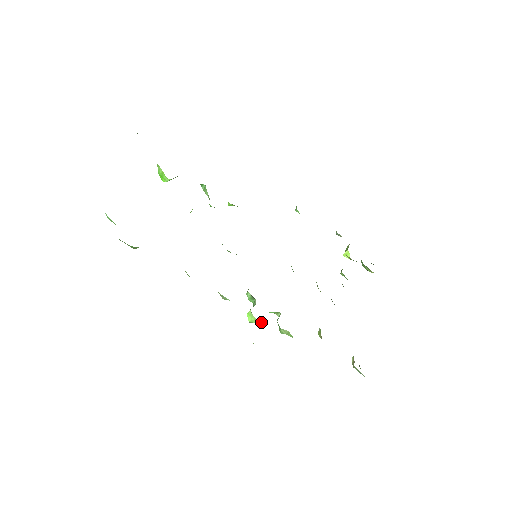
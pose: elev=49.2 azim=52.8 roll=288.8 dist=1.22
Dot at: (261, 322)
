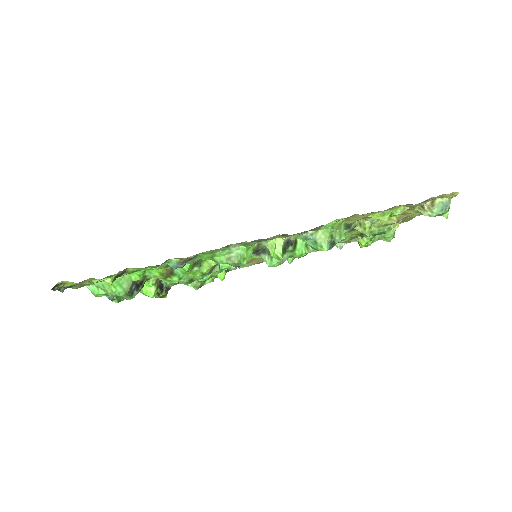
Dot at: (282, 239)
